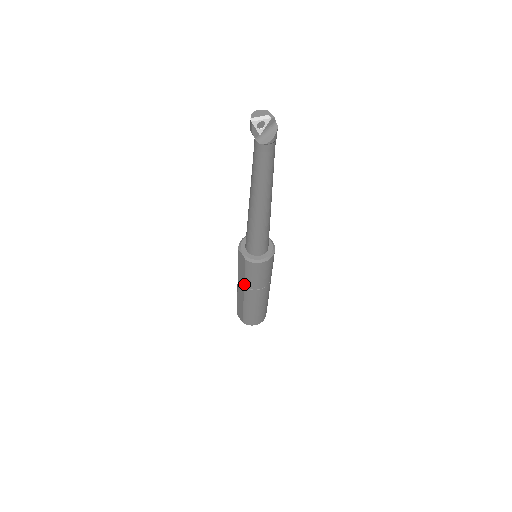
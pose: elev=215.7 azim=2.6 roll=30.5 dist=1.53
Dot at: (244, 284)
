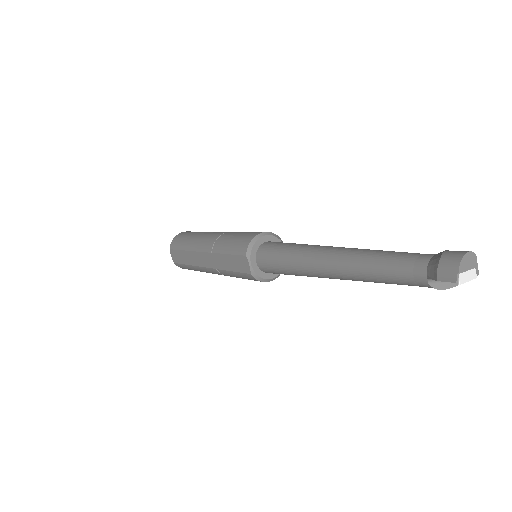
Dot at: (219, 269)
